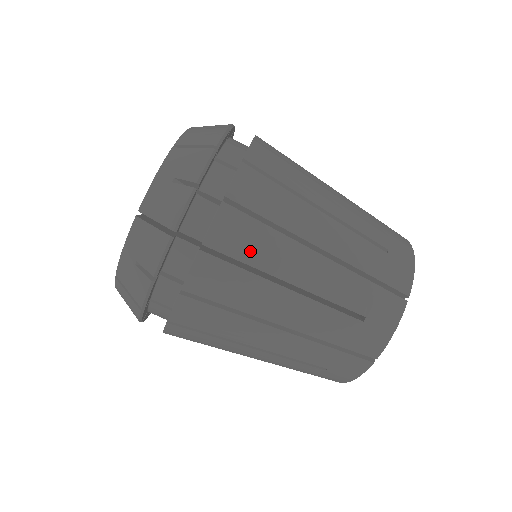
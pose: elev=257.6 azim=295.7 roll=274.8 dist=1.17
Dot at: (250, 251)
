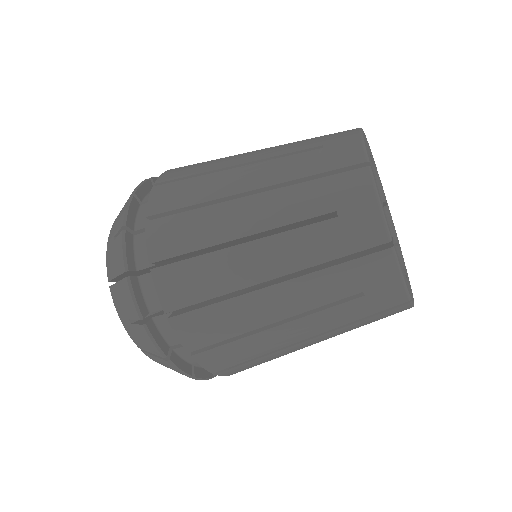
Dot at: (261, 363)
